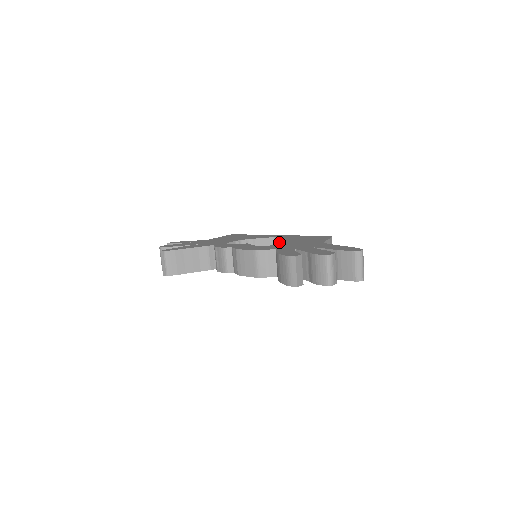
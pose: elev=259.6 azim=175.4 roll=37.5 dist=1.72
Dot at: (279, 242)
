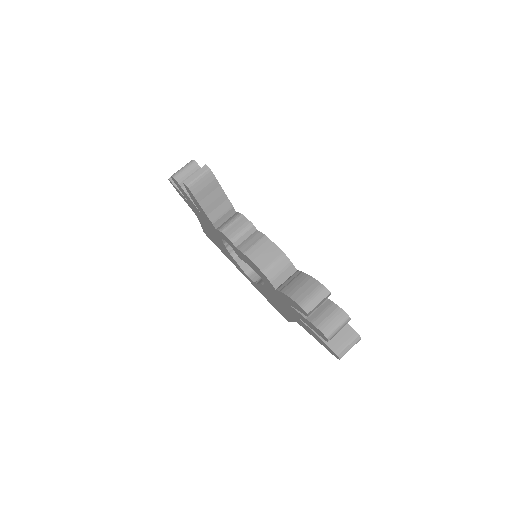
Dot at: occluded
